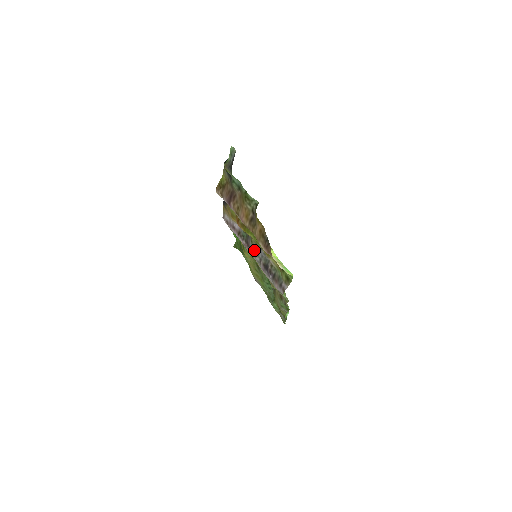
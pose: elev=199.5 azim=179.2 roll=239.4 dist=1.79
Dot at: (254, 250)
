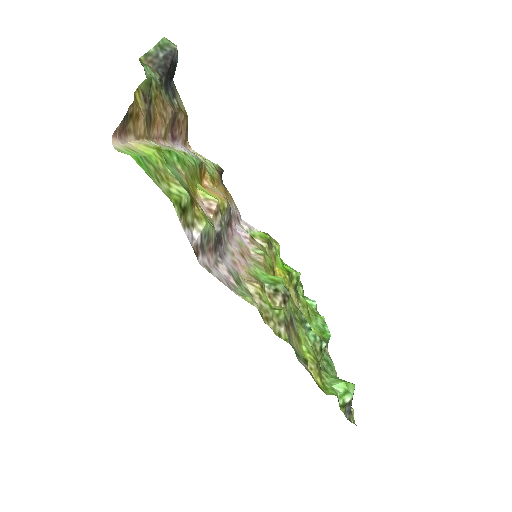
Dot at: (225, 225)
